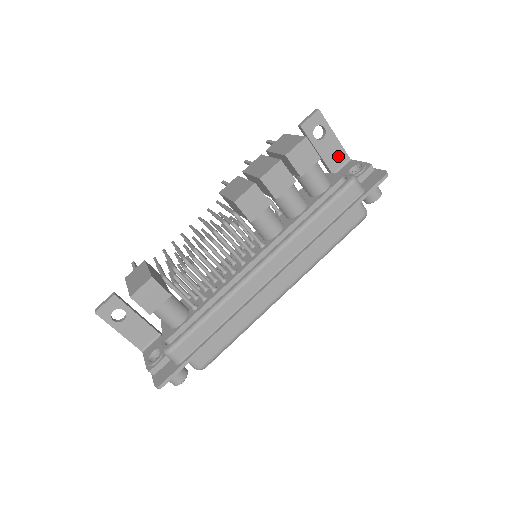
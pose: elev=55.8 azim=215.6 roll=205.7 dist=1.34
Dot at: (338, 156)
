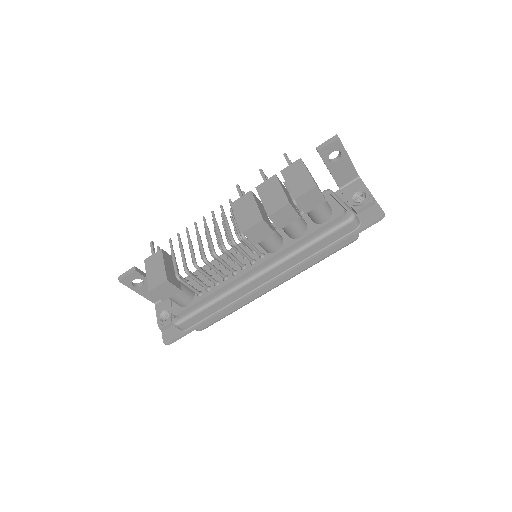
Dot at: (348, 174)
